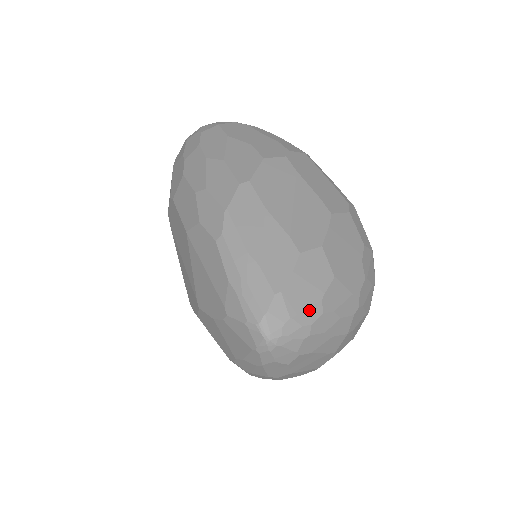
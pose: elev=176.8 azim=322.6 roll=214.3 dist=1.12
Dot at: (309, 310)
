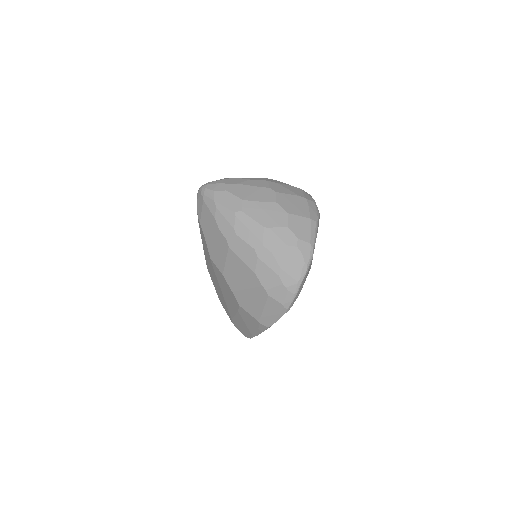
Dot at: occluded
